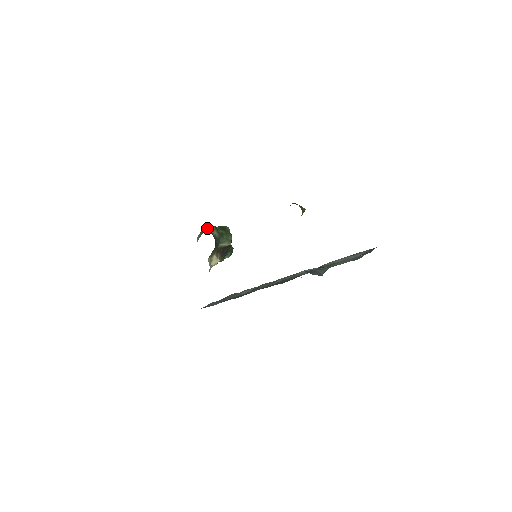
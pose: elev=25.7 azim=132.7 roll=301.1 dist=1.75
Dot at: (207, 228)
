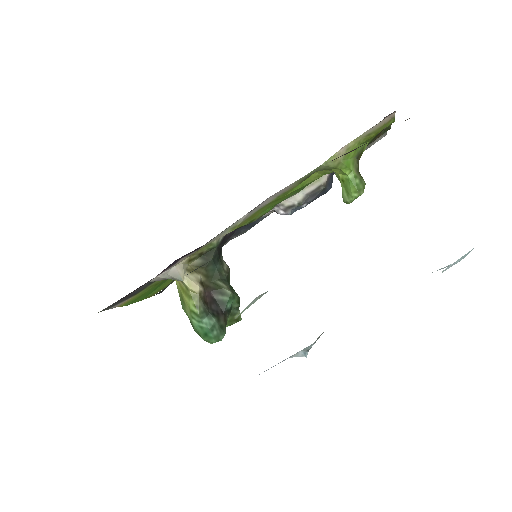
Dot at: occluded
